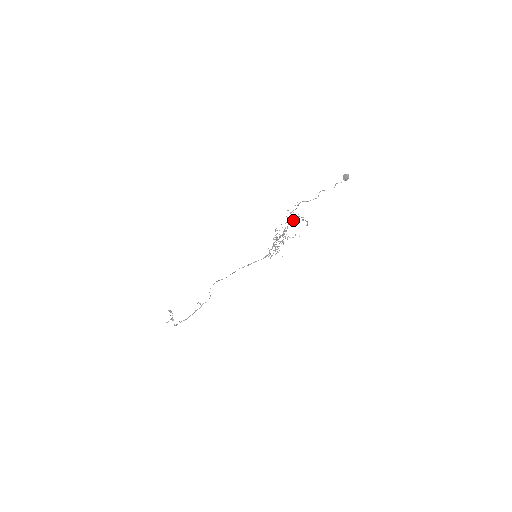
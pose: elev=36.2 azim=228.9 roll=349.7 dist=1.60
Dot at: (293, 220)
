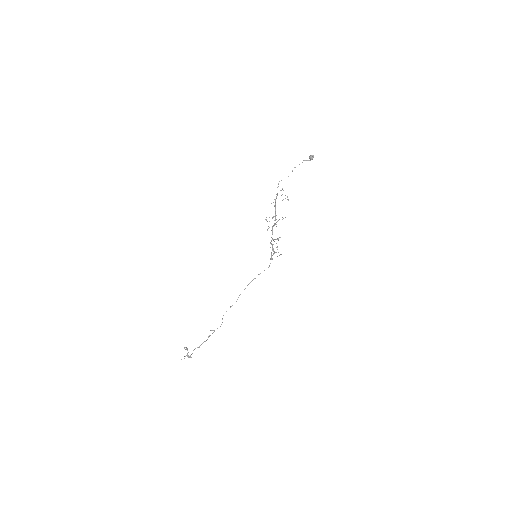
Dot at: occluded
